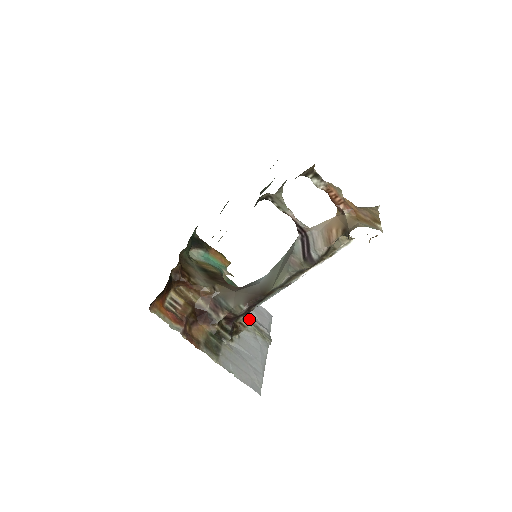
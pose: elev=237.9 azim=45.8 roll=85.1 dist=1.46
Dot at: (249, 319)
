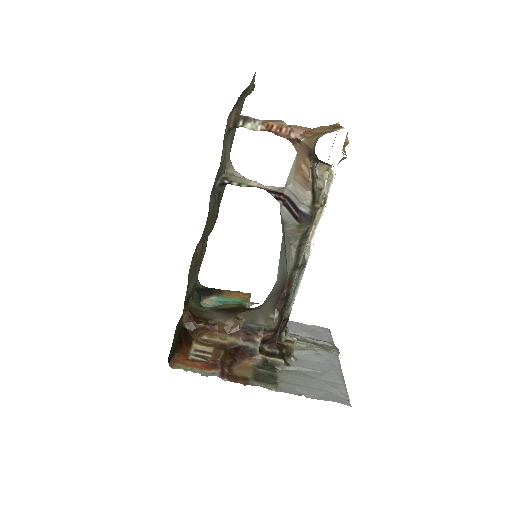
Dot at: (300, 339)
